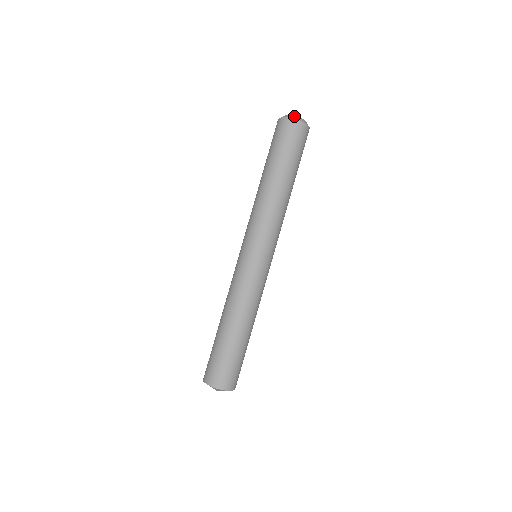
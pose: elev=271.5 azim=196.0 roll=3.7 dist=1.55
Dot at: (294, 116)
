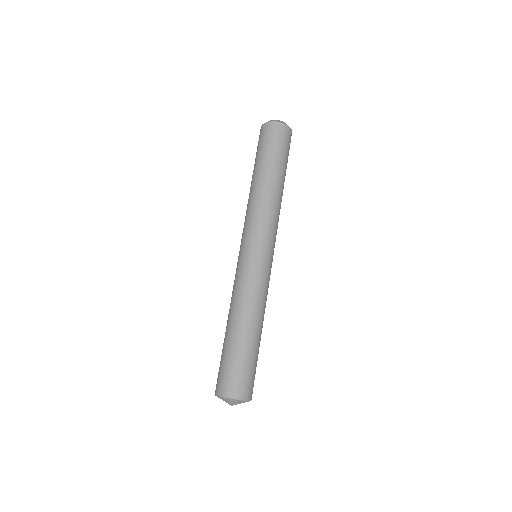
Dot at: occluded
